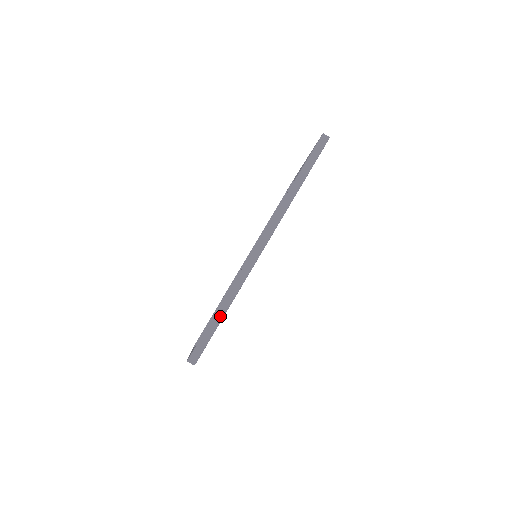
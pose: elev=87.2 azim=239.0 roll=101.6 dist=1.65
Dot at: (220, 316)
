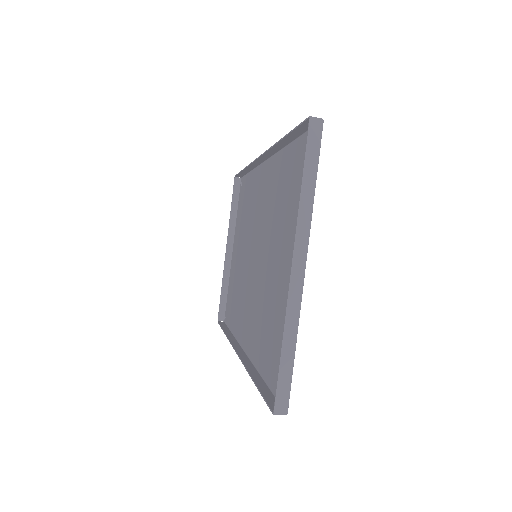
Dot at: occluded
